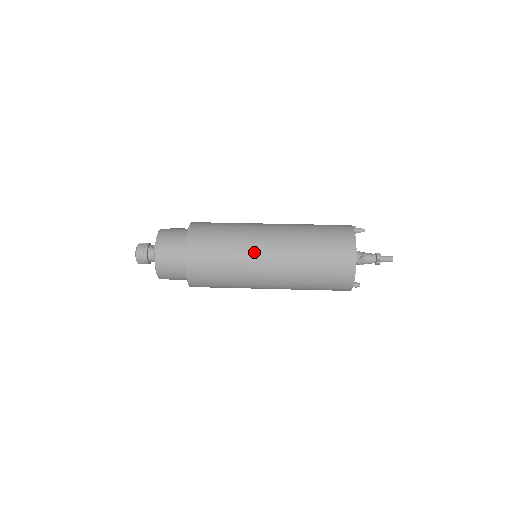
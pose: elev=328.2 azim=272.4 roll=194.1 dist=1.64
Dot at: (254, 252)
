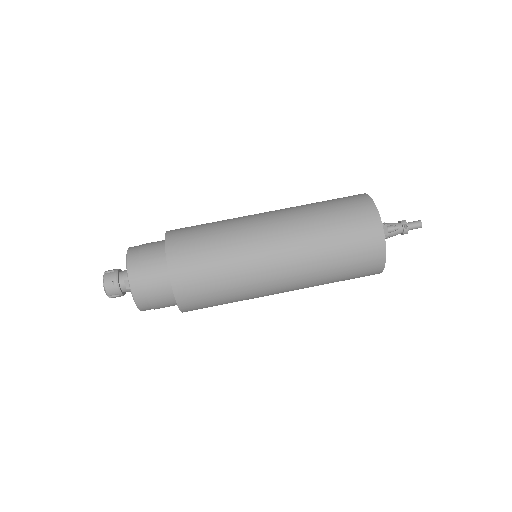
Dot at: (263, 294)
